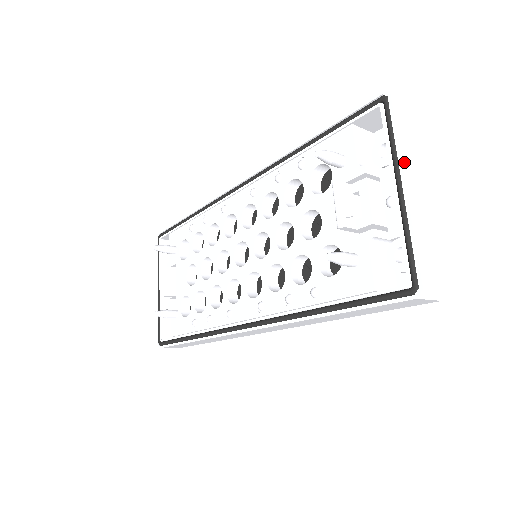
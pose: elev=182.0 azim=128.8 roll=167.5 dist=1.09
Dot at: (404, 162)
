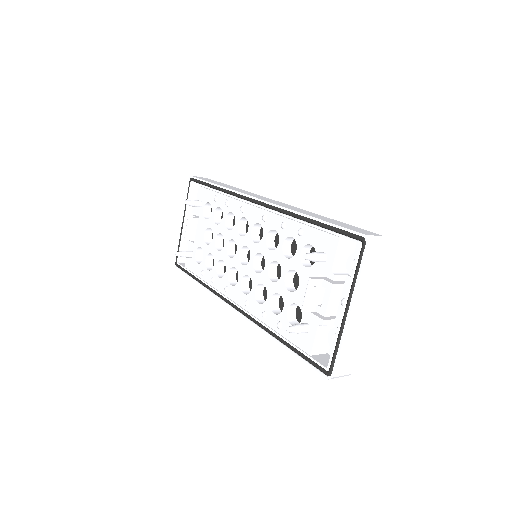
Dot at: (356, 295)
